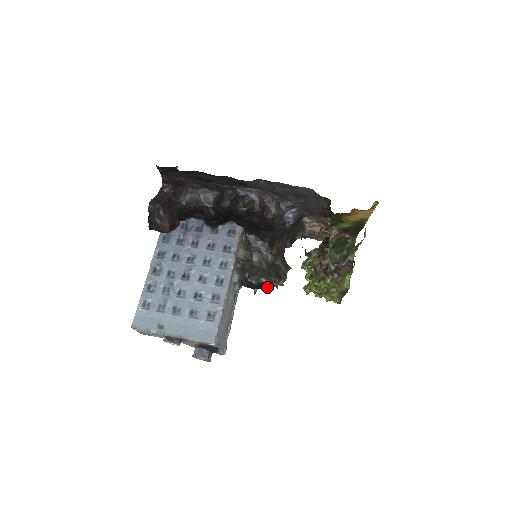
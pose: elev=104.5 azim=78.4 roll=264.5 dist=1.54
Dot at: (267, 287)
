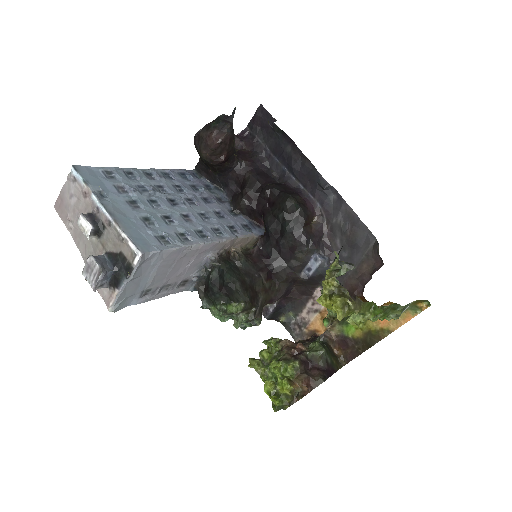
Dot at: (223, 309)
